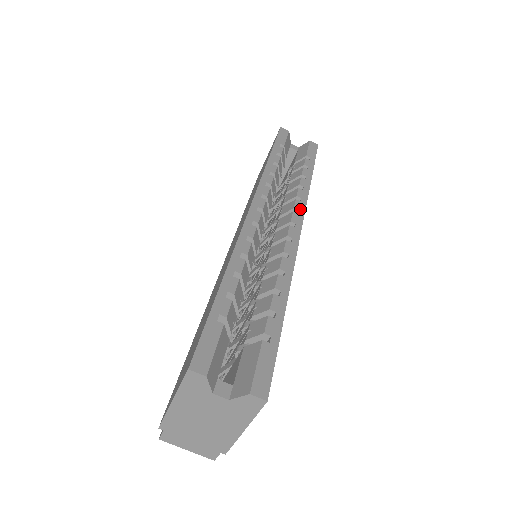
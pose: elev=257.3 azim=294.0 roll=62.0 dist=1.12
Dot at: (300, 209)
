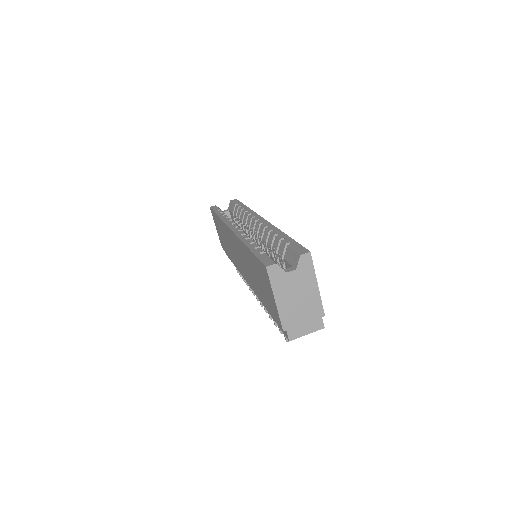
Dot at: (255, 215)
